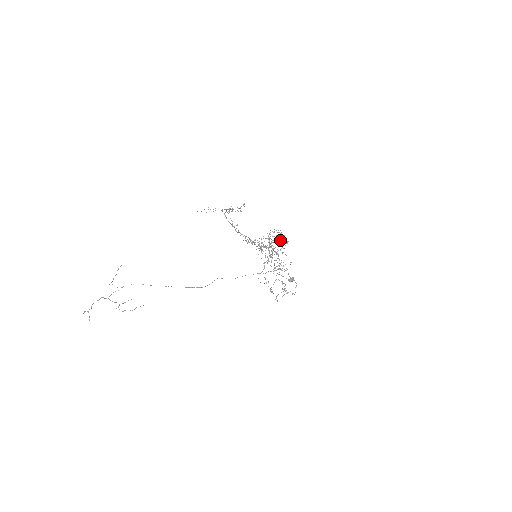
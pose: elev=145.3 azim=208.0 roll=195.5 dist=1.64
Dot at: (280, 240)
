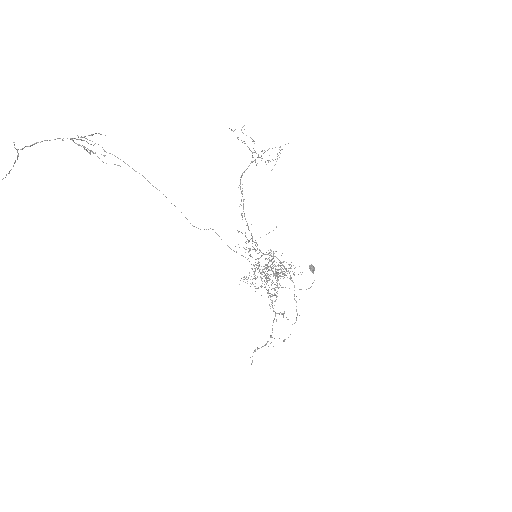
Dot at: occluded
